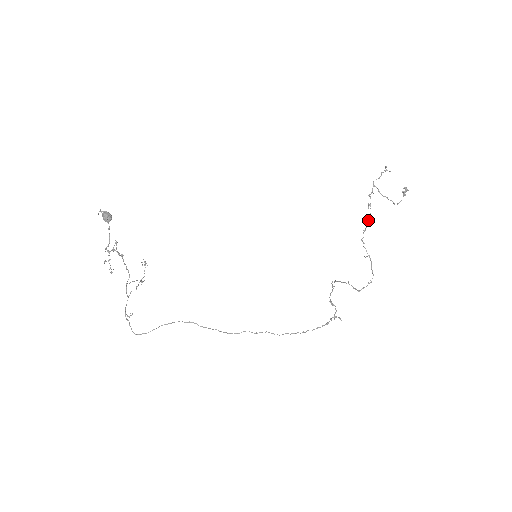
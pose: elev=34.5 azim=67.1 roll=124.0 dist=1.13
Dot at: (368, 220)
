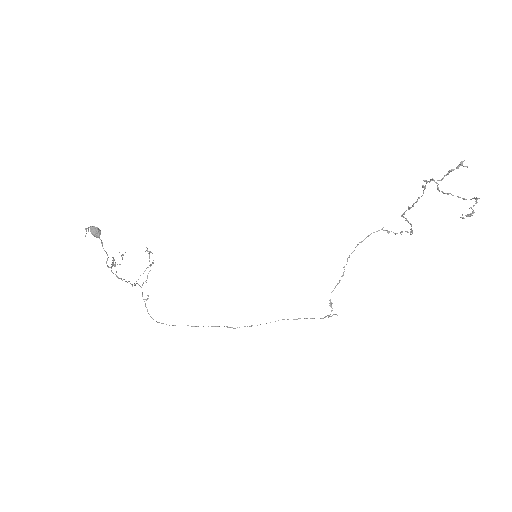
Dot at: (416, 202)
